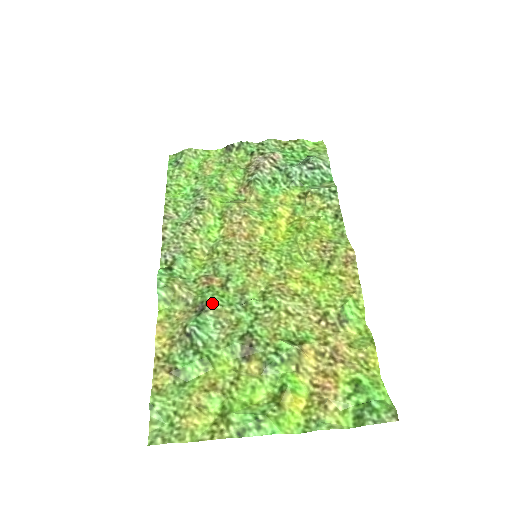
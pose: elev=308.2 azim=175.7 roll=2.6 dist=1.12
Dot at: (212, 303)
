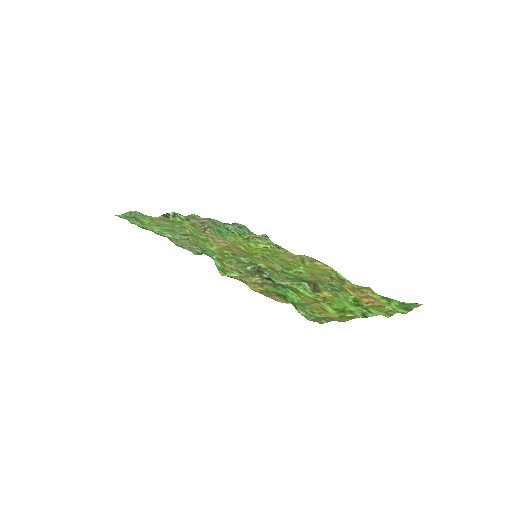
Dot at: (263, 267)
